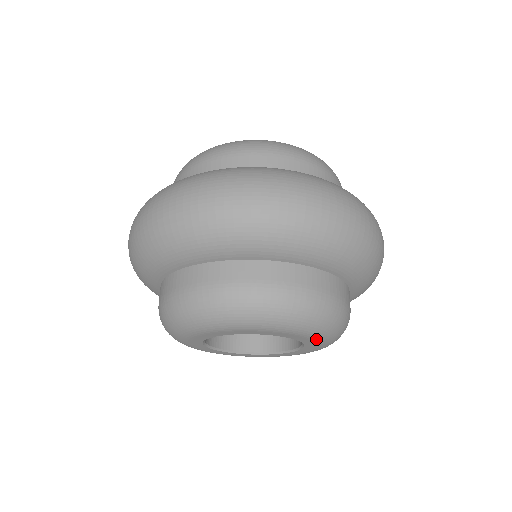
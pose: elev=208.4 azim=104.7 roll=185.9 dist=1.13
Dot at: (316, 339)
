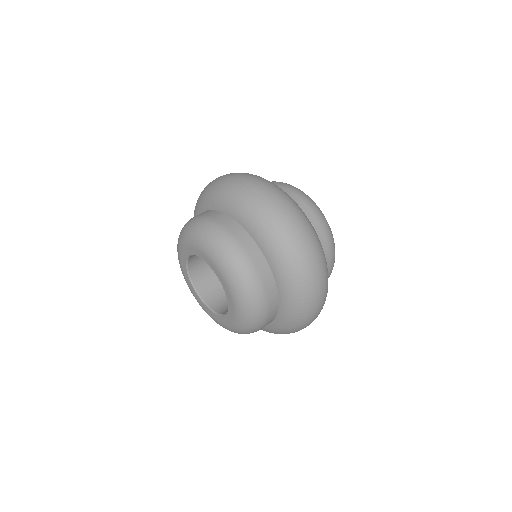
Dot at: (236, 312)
